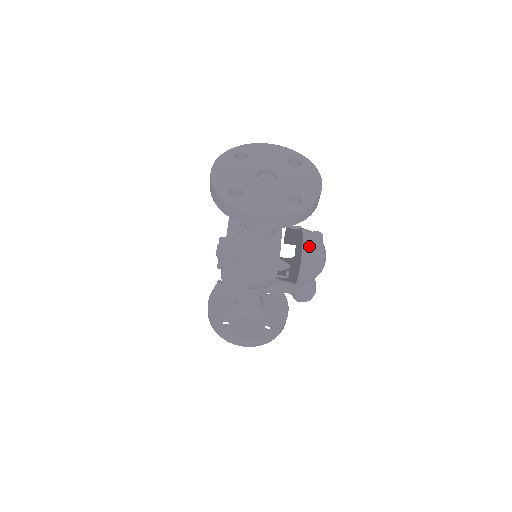
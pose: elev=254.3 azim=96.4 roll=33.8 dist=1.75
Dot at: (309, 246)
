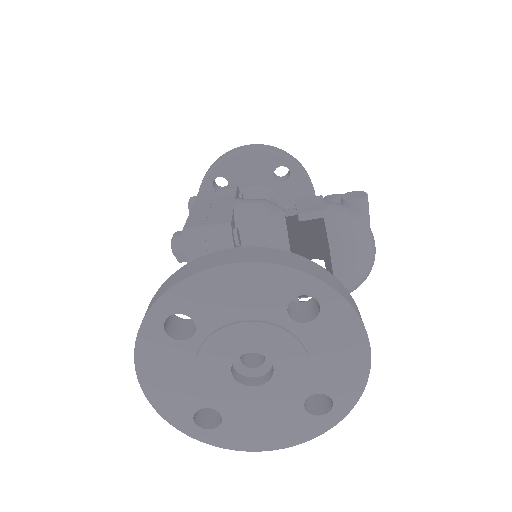
Dot at: (346, 283)
